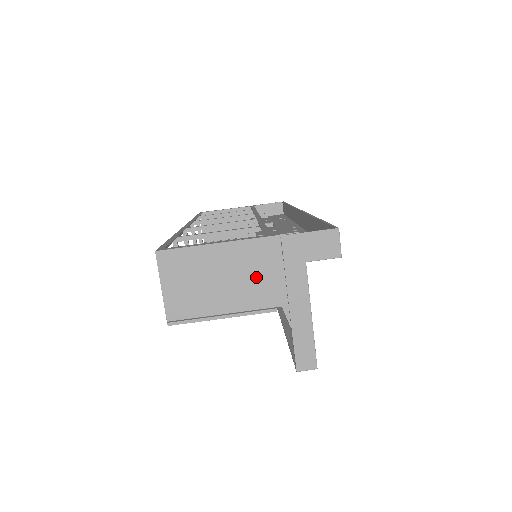
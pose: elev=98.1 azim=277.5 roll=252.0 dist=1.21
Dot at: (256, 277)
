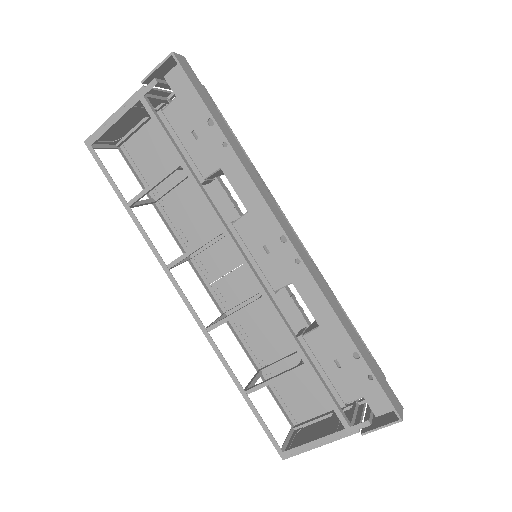
Dot at: occluded
